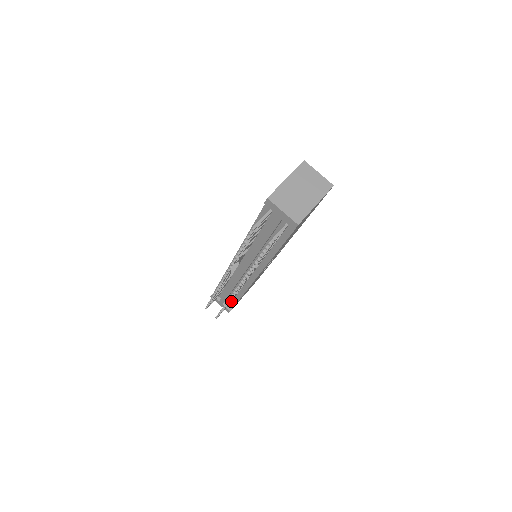
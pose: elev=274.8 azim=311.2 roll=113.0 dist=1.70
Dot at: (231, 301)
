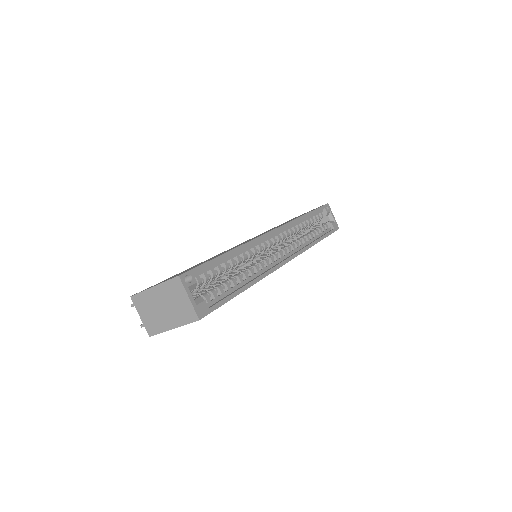
Dot at: occluded
